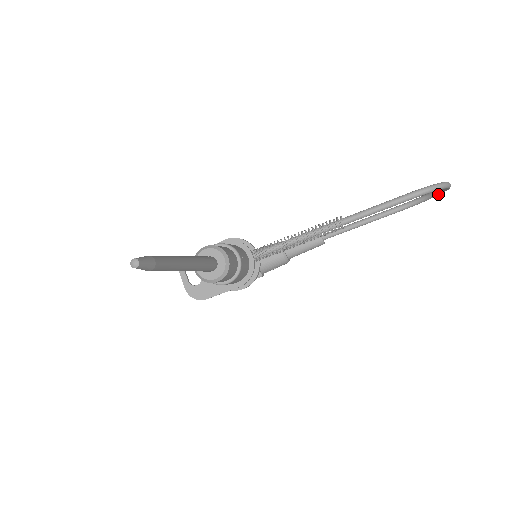
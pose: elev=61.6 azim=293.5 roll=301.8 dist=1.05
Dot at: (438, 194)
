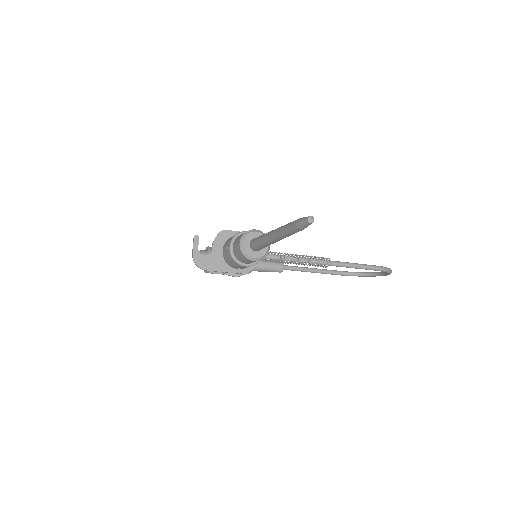
Dot at: (373, 276)
